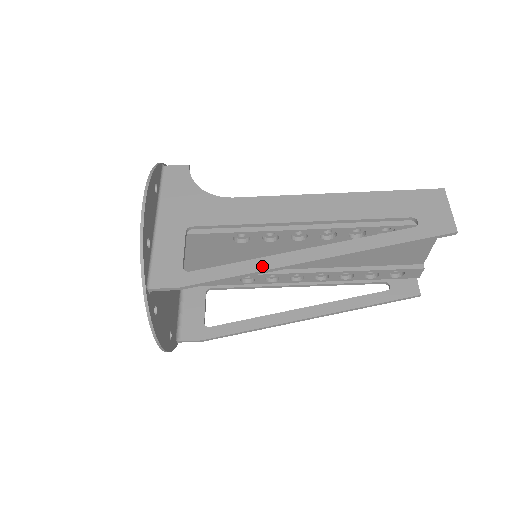
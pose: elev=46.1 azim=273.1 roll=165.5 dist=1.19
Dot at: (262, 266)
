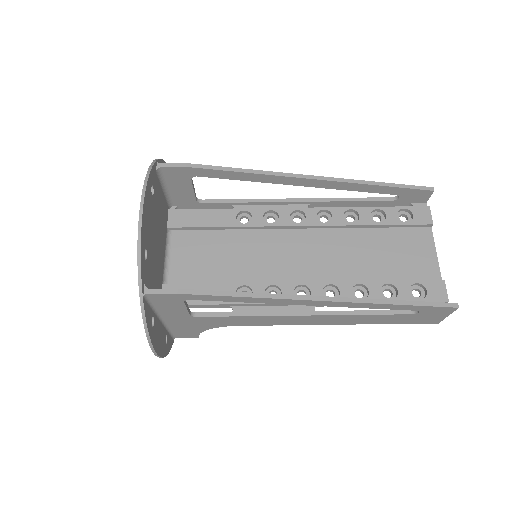
Dot at: (263, 173)
